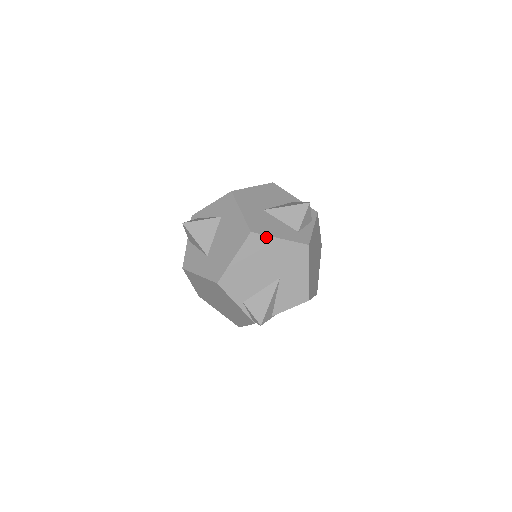
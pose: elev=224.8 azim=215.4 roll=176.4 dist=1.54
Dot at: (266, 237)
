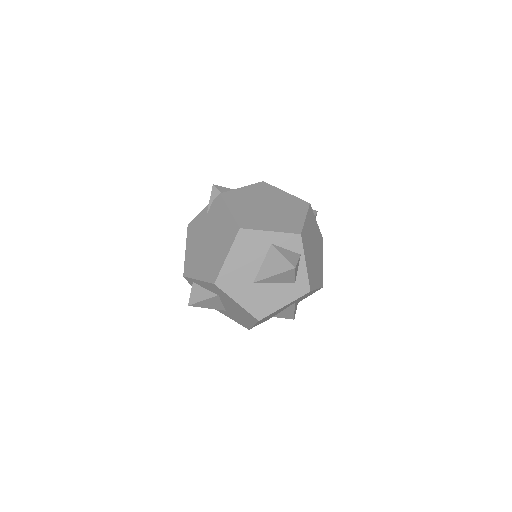
Dot at: (272, 313)
